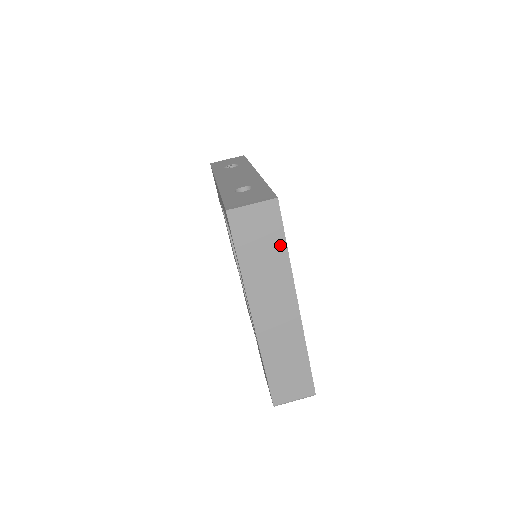
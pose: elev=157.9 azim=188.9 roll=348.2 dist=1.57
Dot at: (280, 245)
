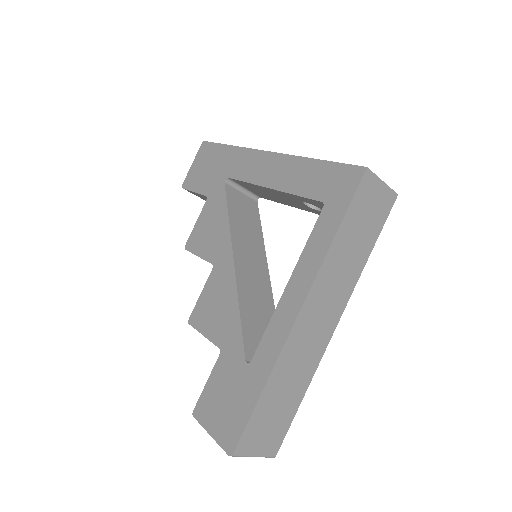
Dot at: (370, 243)
